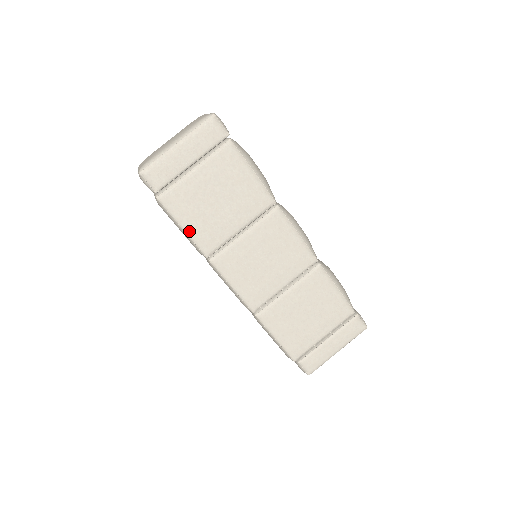
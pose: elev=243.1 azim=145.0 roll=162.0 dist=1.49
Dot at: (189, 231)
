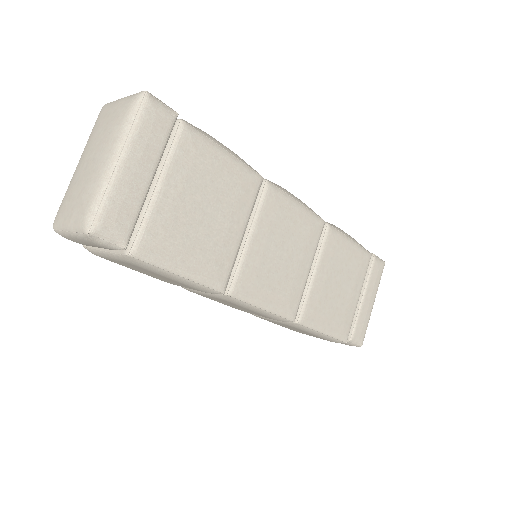
Dot at: (191, 274)
